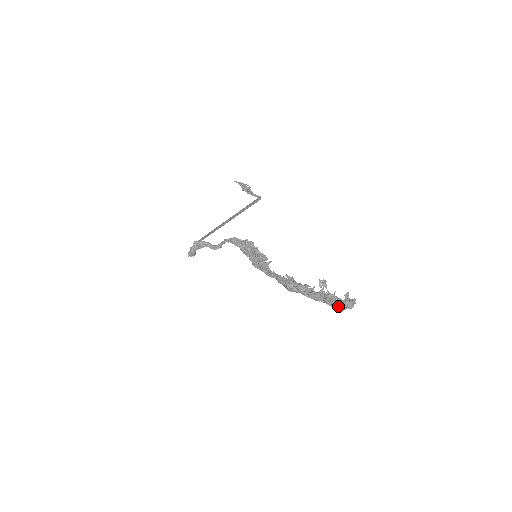
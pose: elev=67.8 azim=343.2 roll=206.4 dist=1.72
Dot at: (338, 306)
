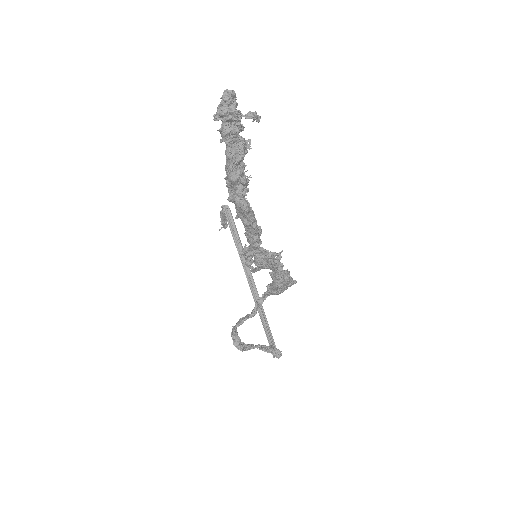
Dot at: (216, 113)
